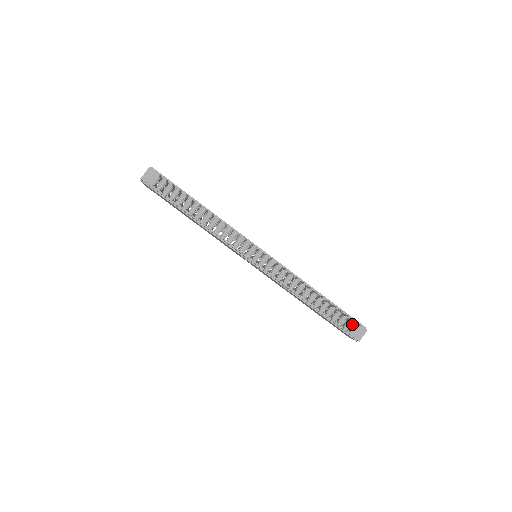
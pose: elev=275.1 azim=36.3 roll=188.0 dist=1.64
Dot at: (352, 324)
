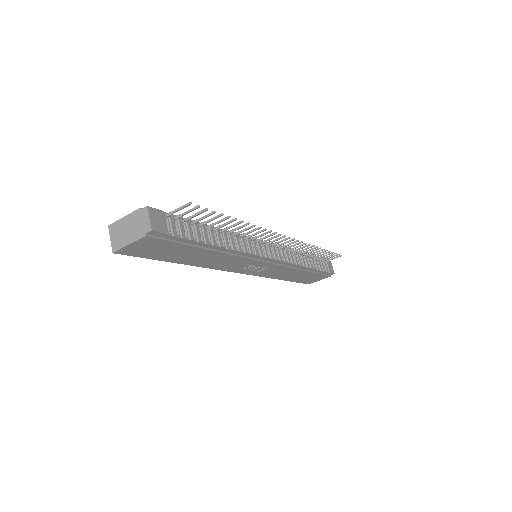
Dot at: occluded
